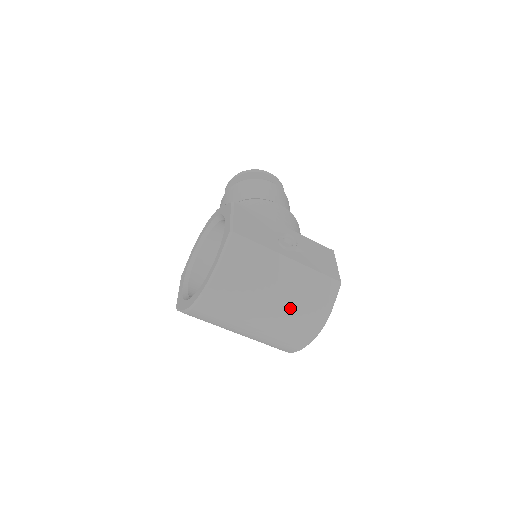
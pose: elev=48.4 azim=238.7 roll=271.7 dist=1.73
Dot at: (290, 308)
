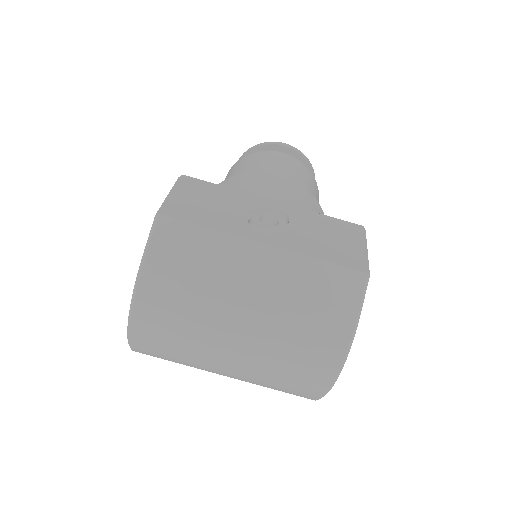
Dot at: (278, 327)
